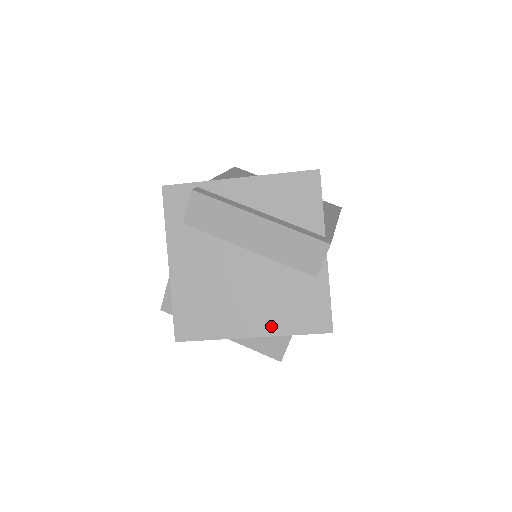
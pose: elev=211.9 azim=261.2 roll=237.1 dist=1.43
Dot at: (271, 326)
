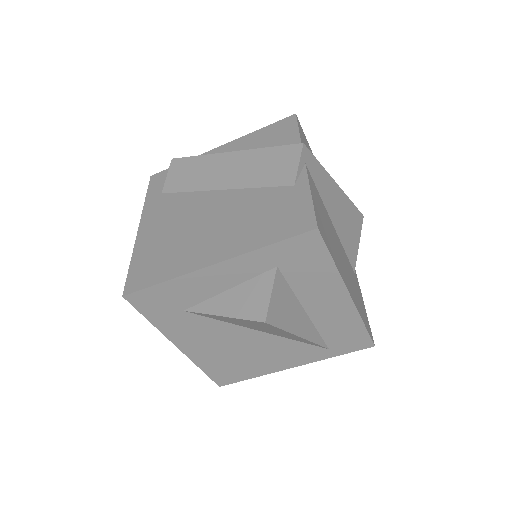
Dot at: (238, 246)
